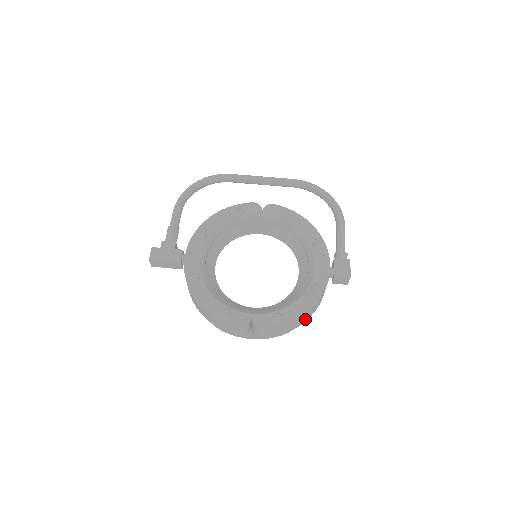
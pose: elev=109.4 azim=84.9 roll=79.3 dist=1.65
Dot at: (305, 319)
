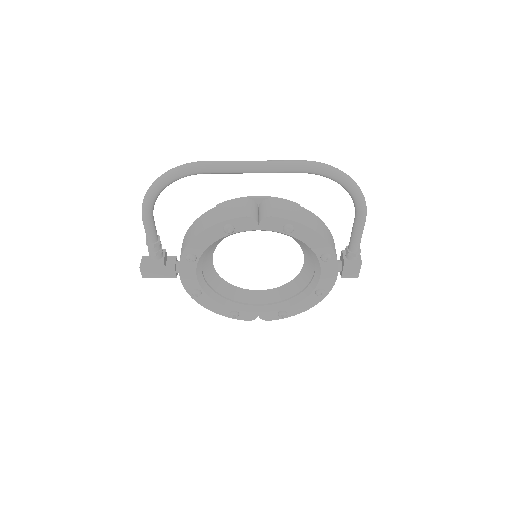
Dot at: occluded
